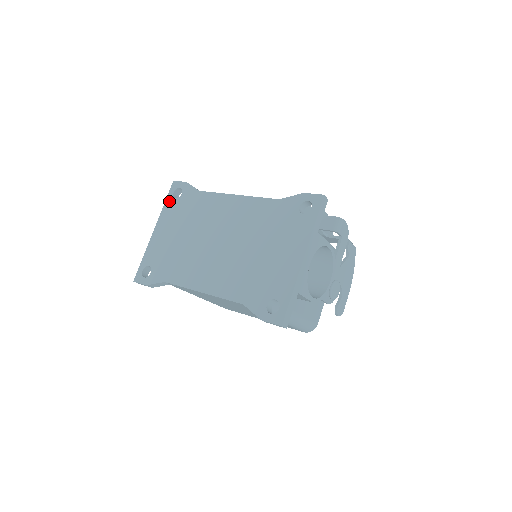
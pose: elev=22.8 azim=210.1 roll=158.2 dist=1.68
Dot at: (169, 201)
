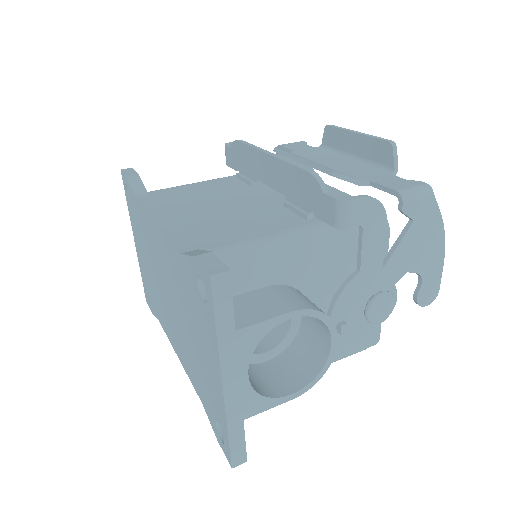
Dot at: (127, 203)
